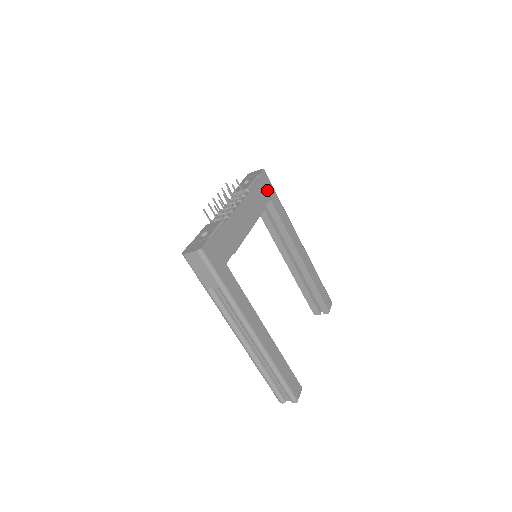
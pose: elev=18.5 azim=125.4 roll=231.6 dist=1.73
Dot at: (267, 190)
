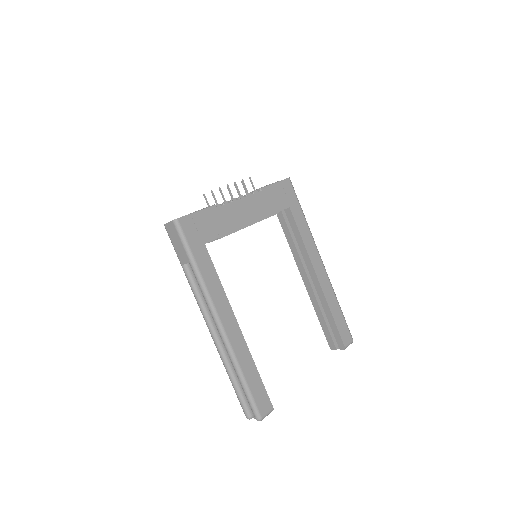
Dot at: (287, 197)
